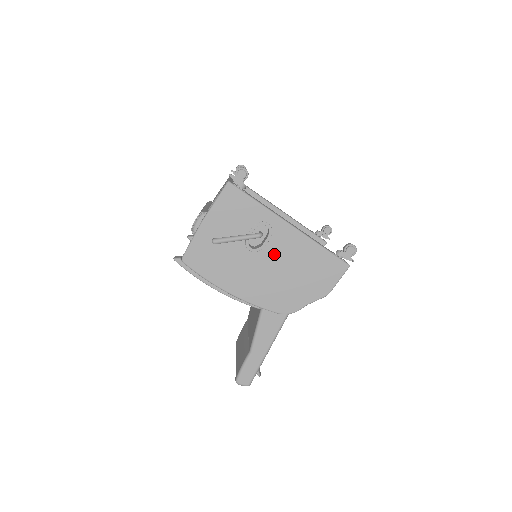
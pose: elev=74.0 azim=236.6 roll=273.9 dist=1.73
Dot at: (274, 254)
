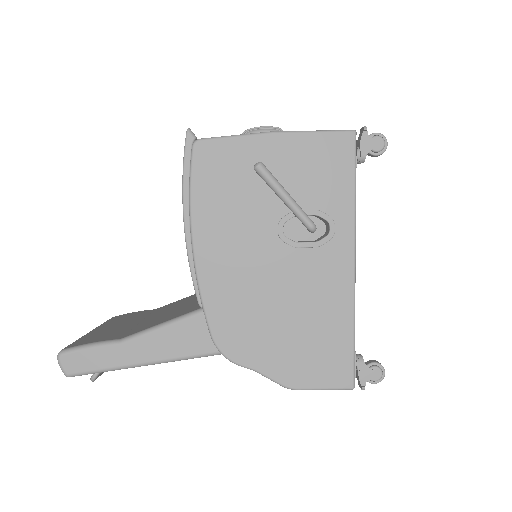
Dot at: (297, 268)
